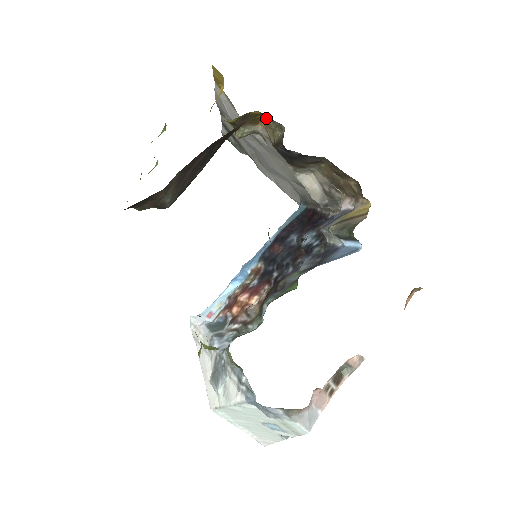
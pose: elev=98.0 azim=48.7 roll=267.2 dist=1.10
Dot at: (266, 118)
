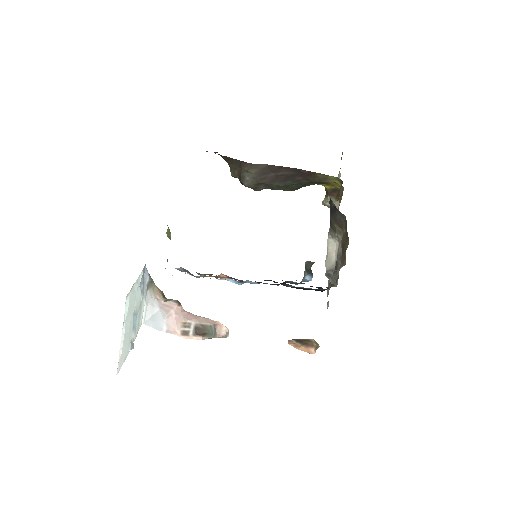
Dot at: (341, 186)
